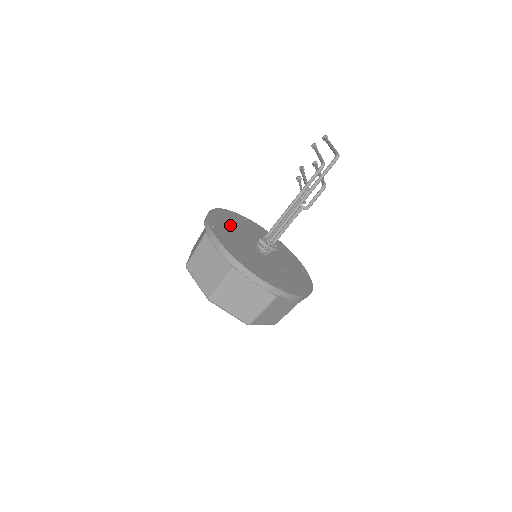
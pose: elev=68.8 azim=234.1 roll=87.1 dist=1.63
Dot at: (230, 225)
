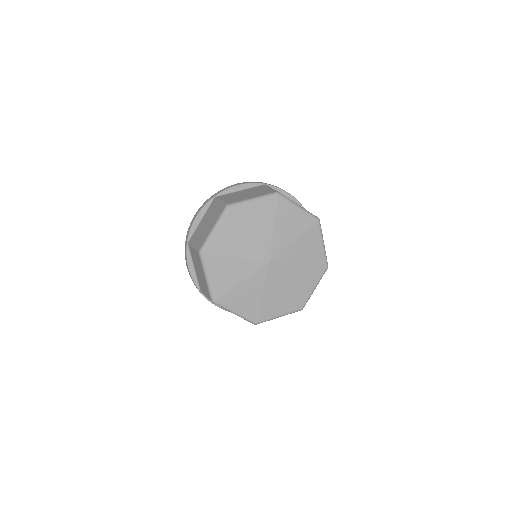
Dot at: occluded
